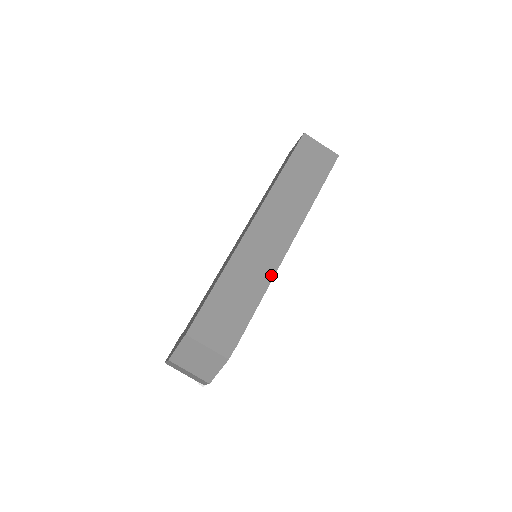
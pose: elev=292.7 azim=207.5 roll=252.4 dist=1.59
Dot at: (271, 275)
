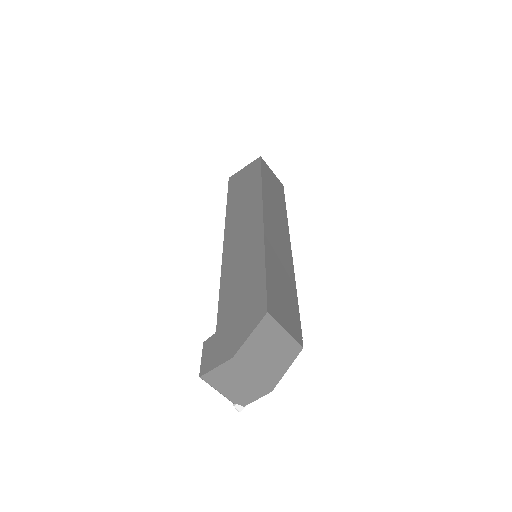
Dot at: (292, 268)
